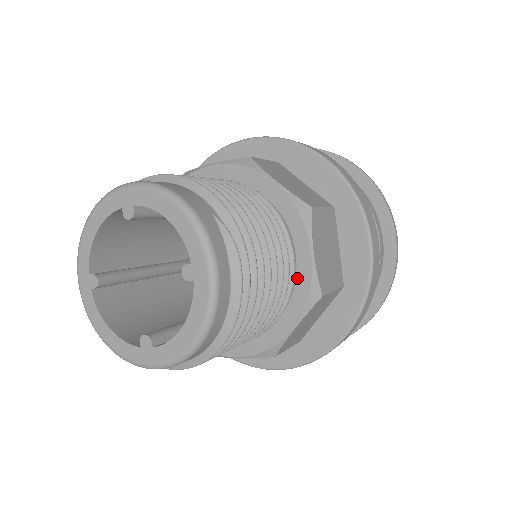
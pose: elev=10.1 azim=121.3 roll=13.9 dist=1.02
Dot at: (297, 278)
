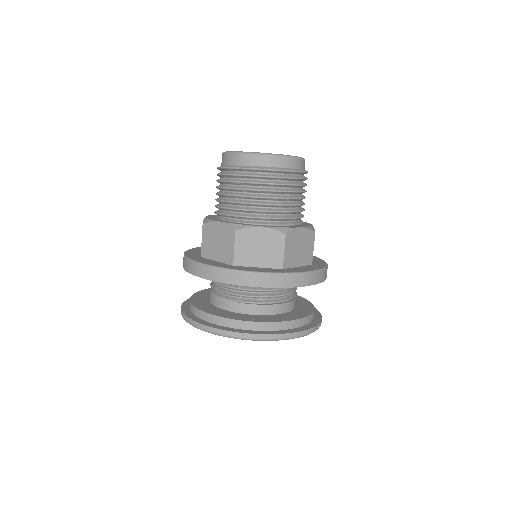
Dot at: occluded
